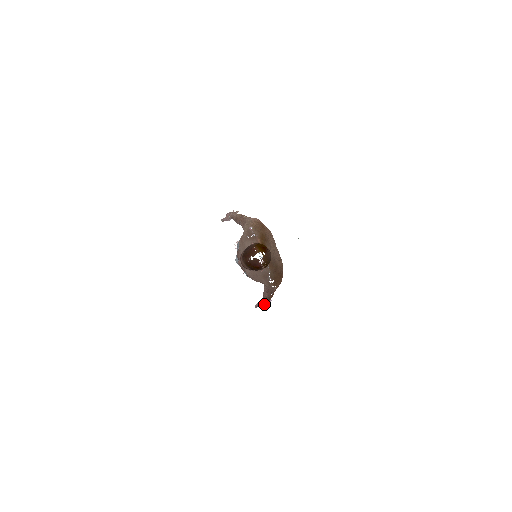
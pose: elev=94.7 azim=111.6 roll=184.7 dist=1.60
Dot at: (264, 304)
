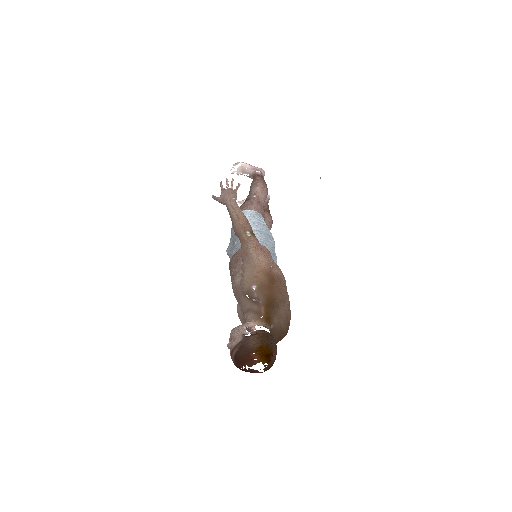
Dot at: occluded
